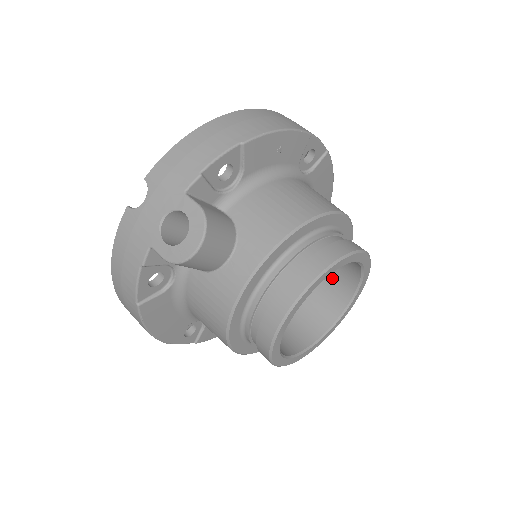
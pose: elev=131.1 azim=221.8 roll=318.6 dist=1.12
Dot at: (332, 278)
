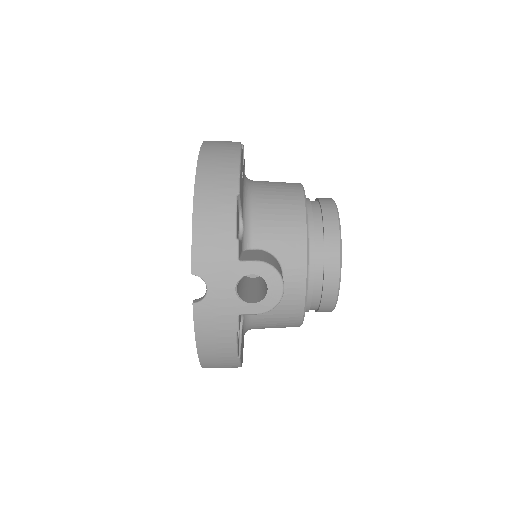
Dot at: occluded
